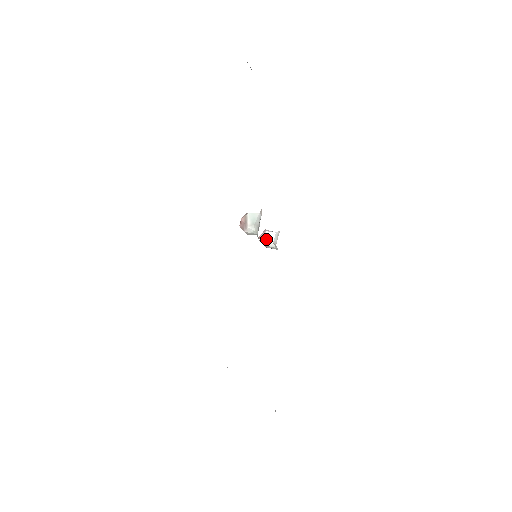
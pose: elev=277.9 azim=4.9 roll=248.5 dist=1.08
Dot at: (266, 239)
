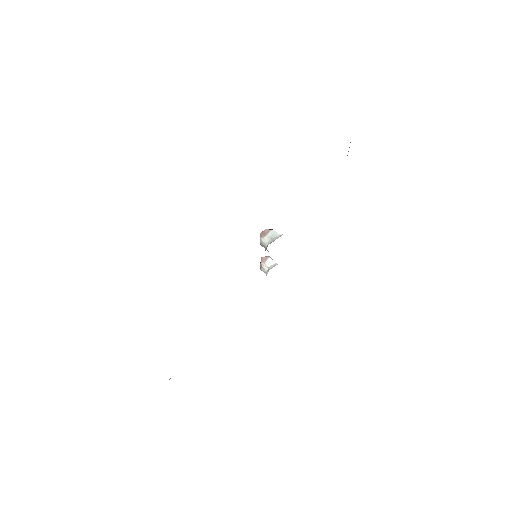
Dot at: (266, 262)
